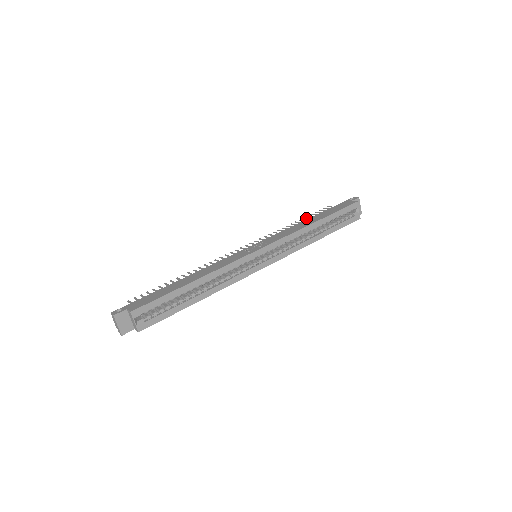
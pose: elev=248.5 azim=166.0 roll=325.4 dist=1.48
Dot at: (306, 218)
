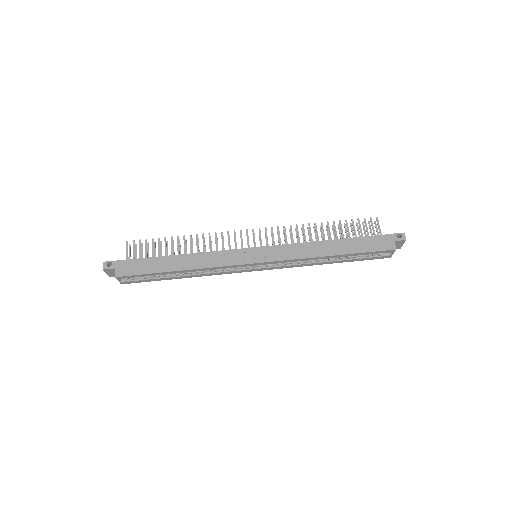
Dot at: (340, 225)
